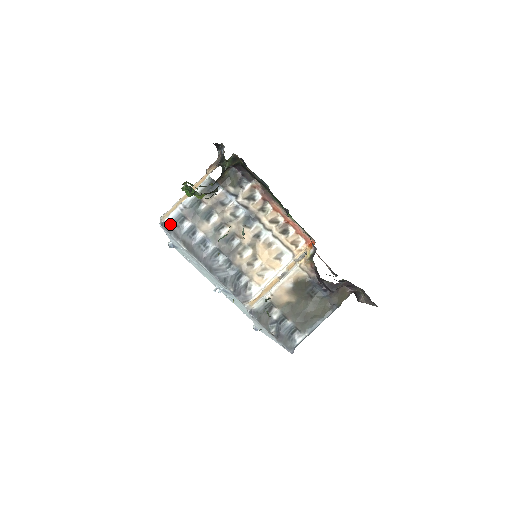
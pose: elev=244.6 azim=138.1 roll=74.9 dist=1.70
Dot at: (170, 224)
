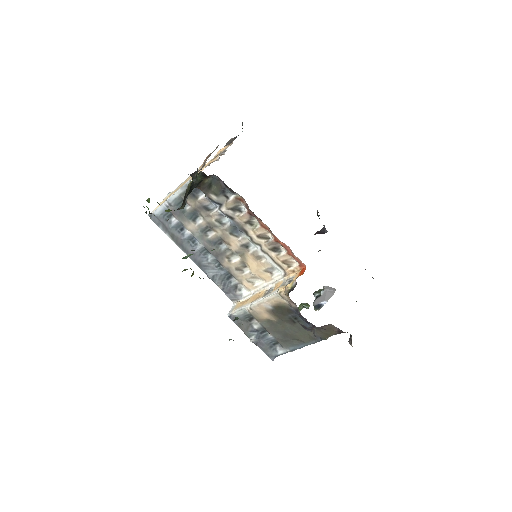
Dot at: (158, 217)
